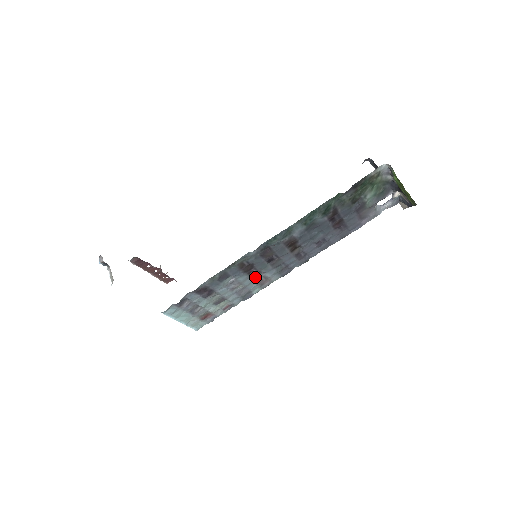
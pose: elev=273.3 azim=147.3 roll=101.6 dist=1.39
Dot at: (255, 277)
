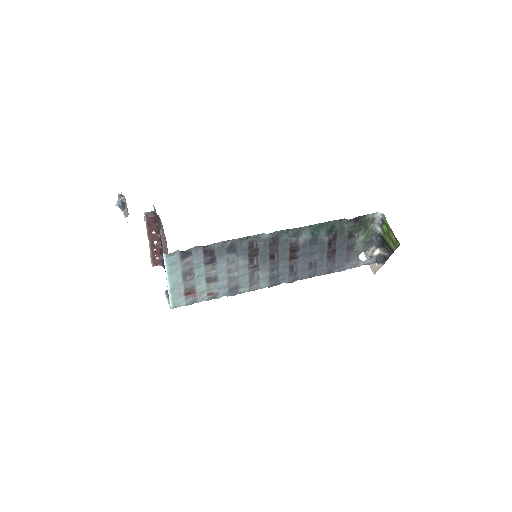
Dot at: (251, 270)
